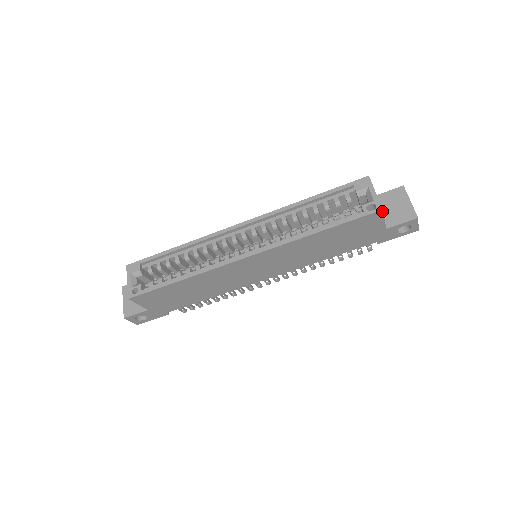
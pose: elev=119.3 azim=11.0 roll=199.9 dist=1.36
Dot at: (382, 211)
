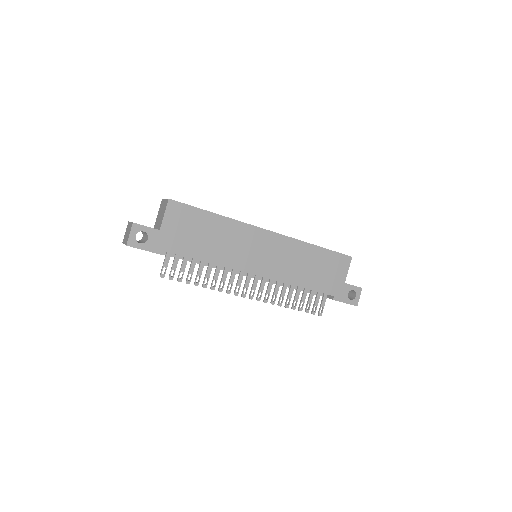
Dot at: (351, 259)
